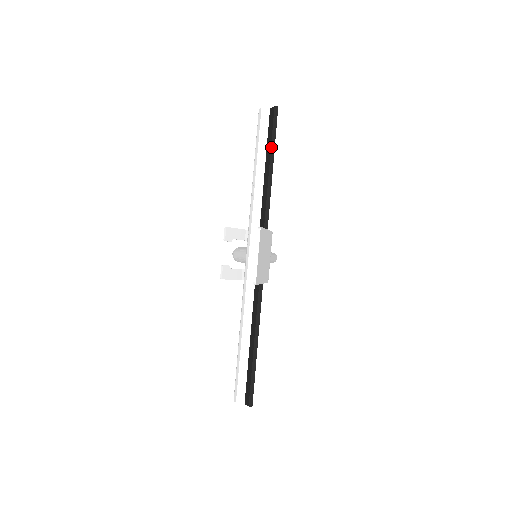
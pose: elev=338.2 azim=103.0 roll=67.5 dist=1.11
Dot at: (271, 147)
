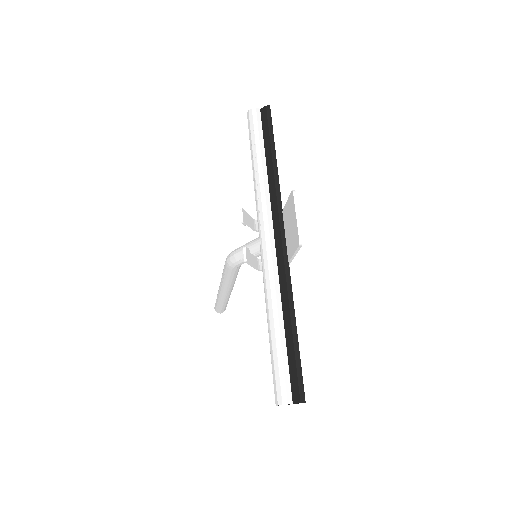
Dot at: (270, 138)
